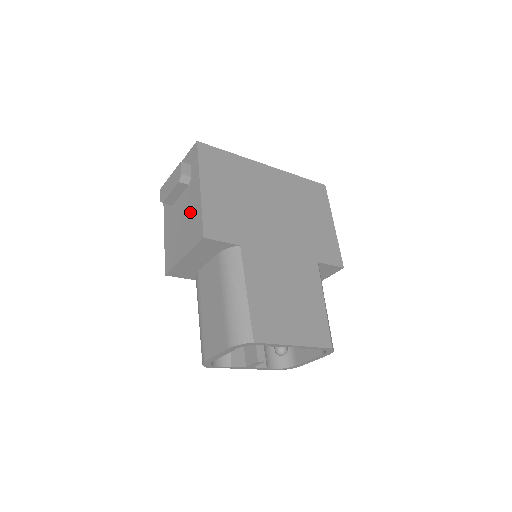
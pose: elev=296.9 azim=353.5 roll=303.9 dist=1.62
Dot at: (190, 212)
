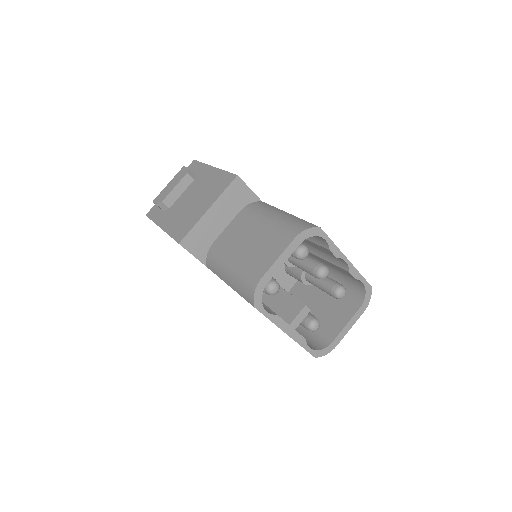
Dot at: (206, 185)
